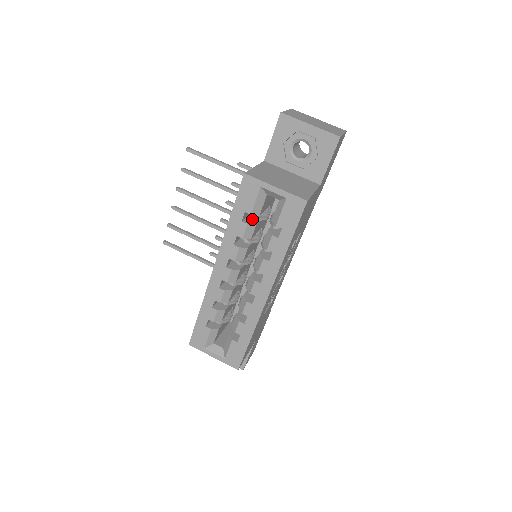
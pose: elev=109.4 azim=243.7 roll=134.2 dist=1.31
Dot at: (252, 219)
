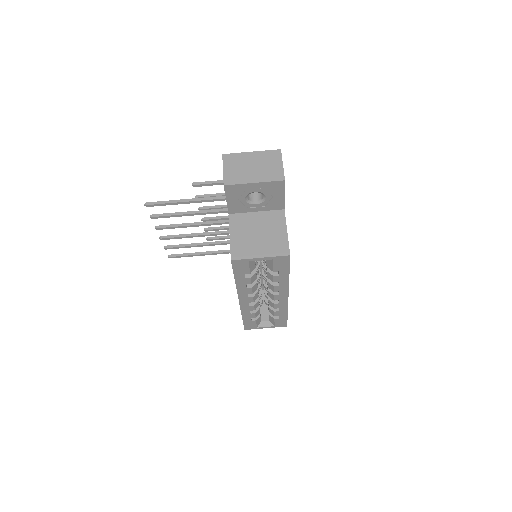
Dot at: occluded
